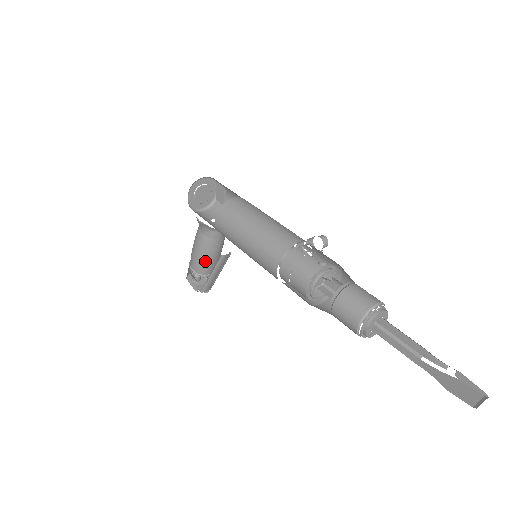
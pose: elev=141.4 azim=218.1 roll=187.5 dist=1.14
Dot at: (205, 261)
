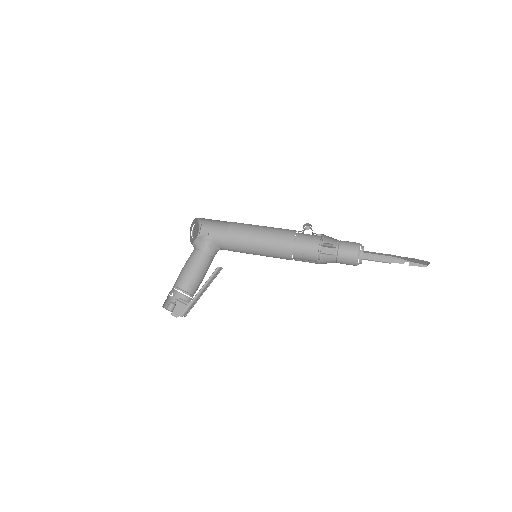
Dot at: (197, 278)
